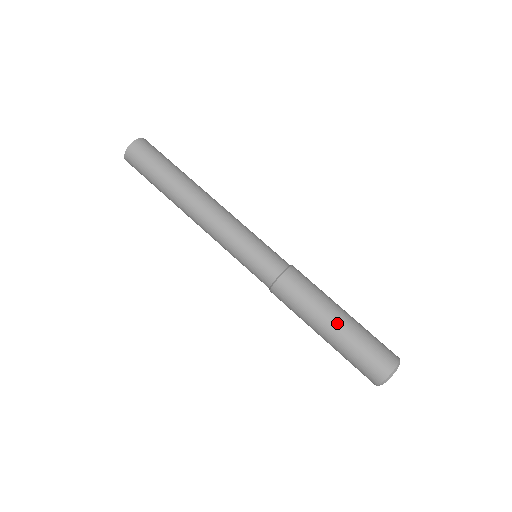
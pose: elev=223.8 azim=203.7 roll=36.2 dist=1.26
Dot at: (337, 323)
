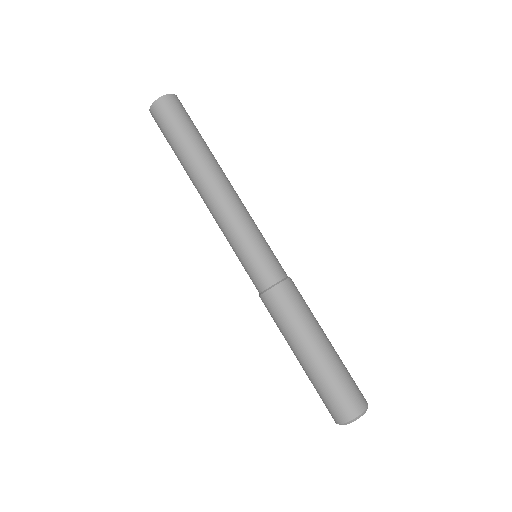
Dot at: (319, 350)
